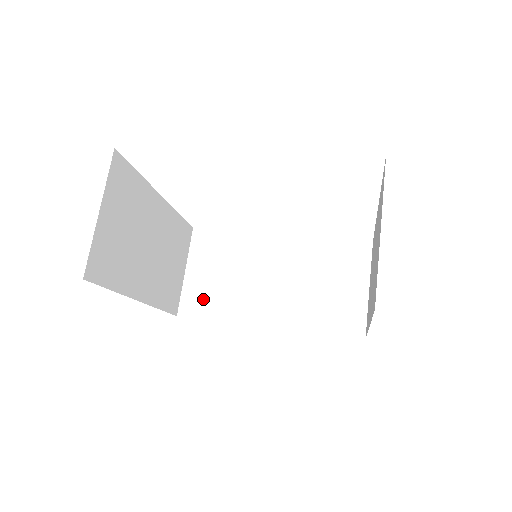
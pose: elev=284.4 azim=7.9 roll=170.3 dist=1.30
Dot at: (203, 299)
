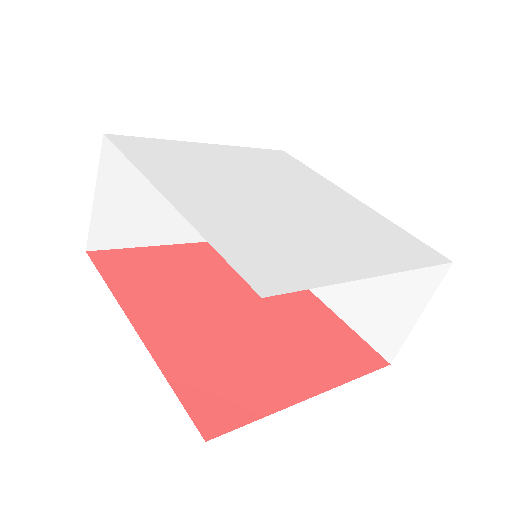
Dot at: occluded
